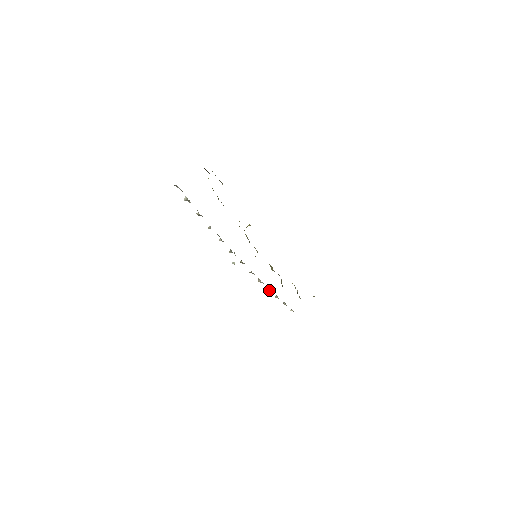
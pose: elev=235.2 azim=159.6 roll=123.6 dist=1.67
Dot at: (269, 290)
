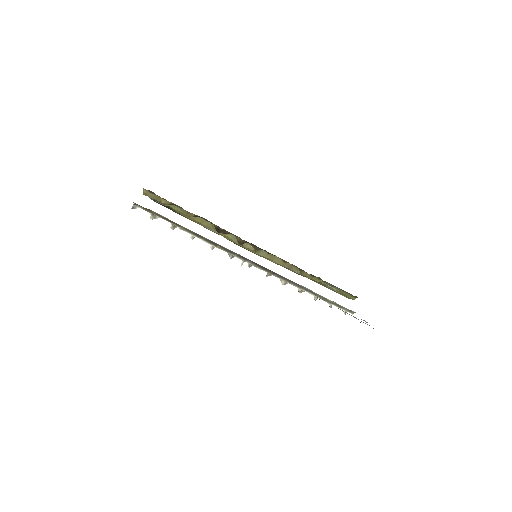
Dot at: occluded
